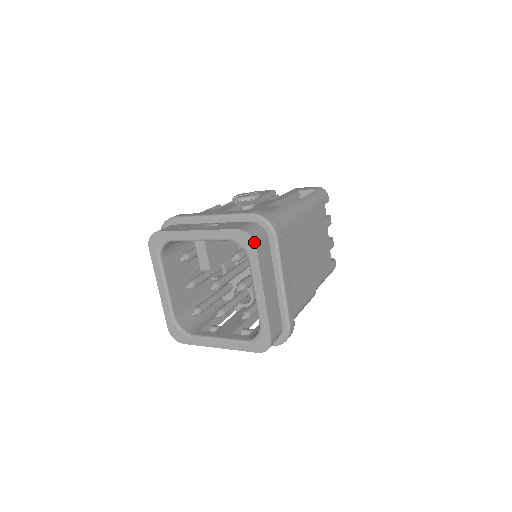
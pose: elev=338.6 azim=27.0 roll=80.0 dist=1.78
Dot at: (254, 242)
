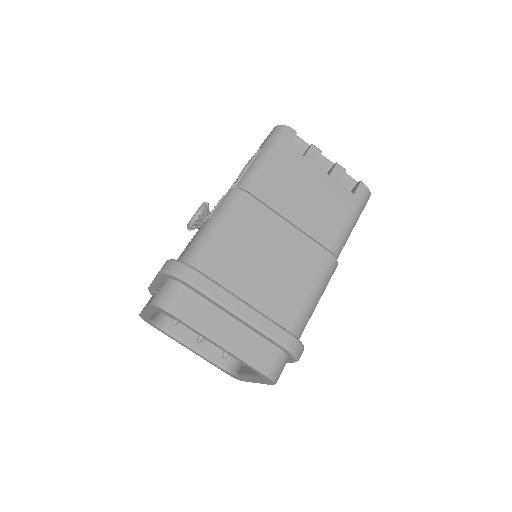
Dot at: (164, 311)
